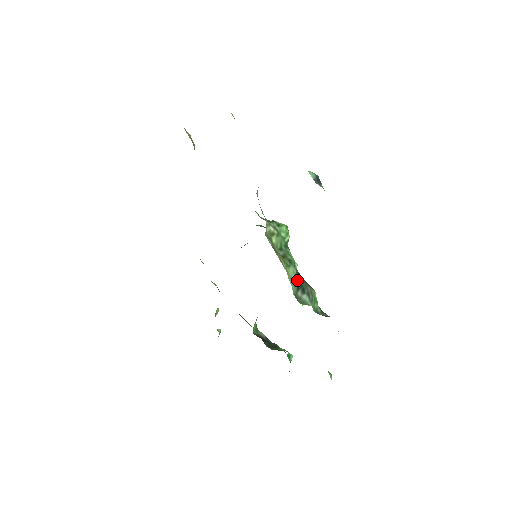
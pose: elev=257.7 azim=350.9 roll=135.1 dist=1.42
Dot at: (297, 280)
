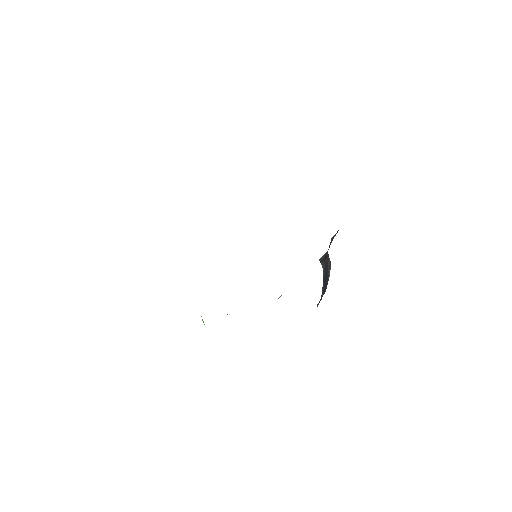
Dot at: occluded
